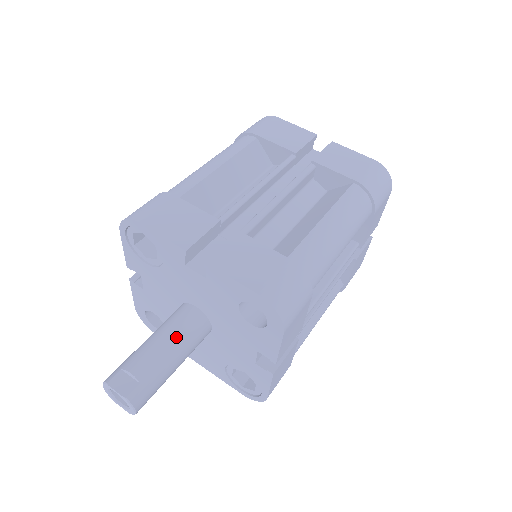
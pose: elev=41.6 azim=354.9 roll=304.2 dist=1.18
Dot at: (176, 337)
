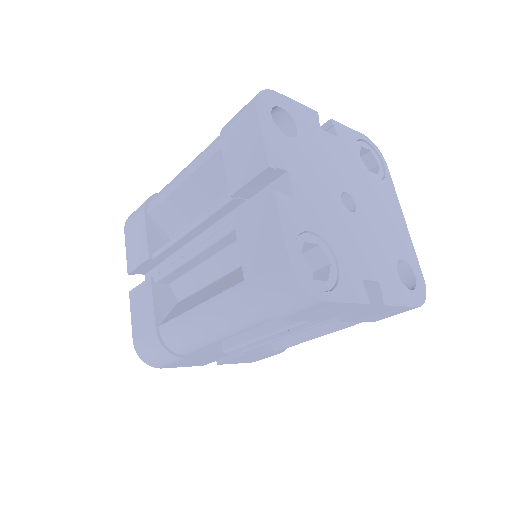
Dot at: occluded
